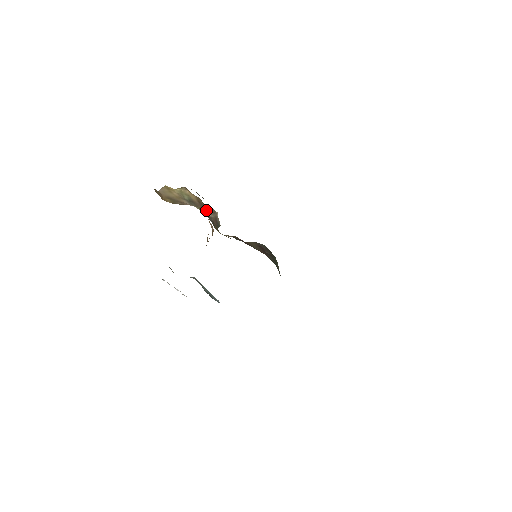
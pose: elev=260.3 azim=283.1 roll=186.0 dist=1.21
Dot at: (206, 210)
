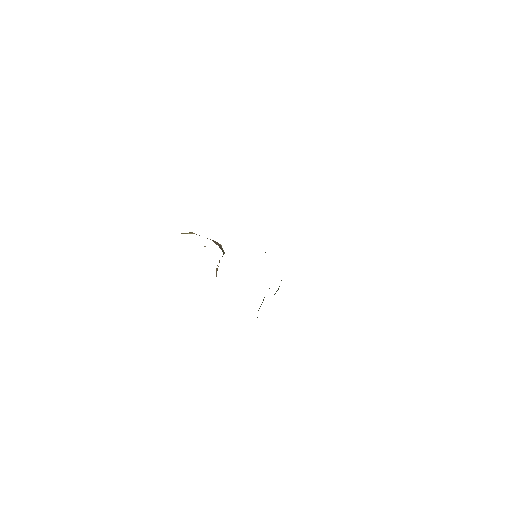
Dot at: (212, 240)
